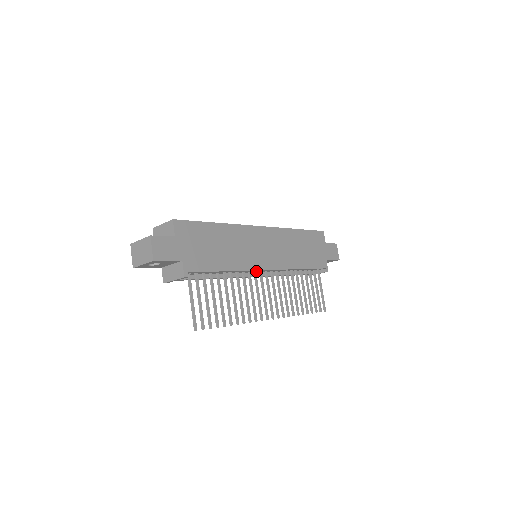
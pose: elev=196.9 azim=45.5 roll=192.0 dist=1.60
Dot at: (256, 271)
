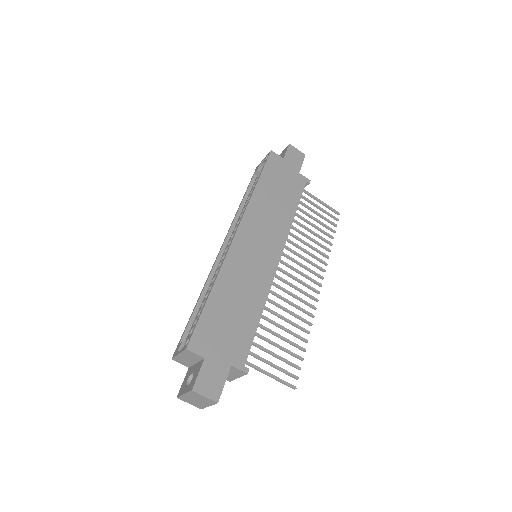
Dot at: occluded
